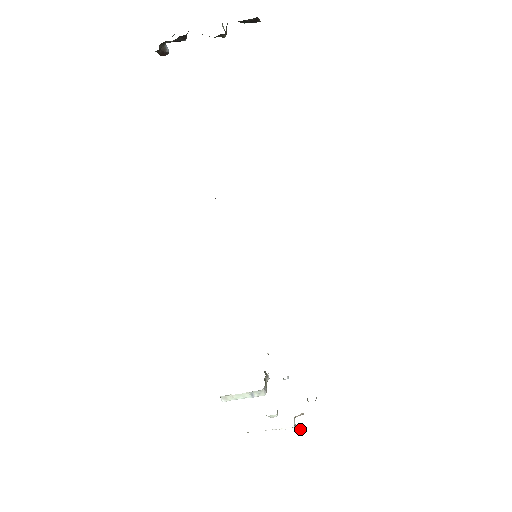
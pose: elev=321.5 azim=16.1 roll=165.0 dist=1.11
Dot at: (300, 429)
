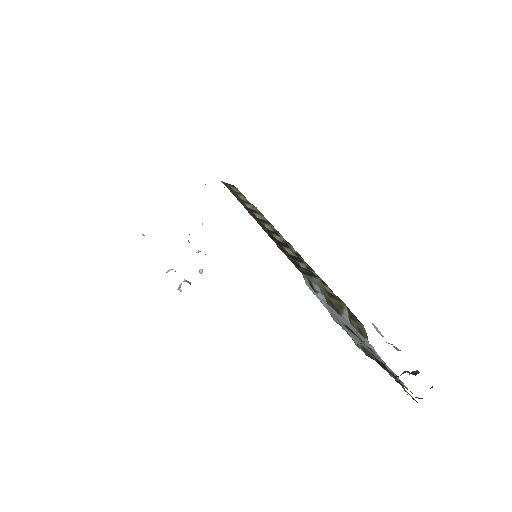
Dot at: (181, 291)
